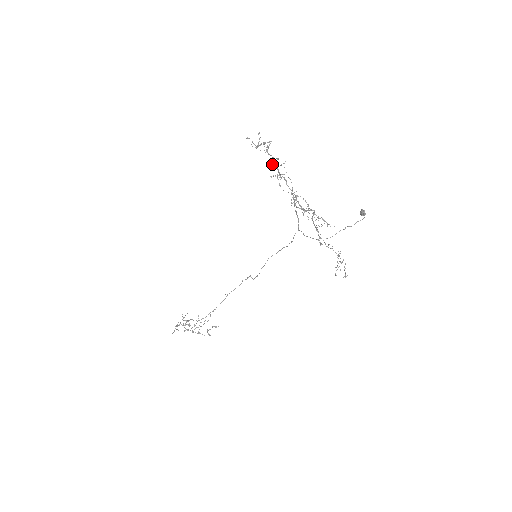
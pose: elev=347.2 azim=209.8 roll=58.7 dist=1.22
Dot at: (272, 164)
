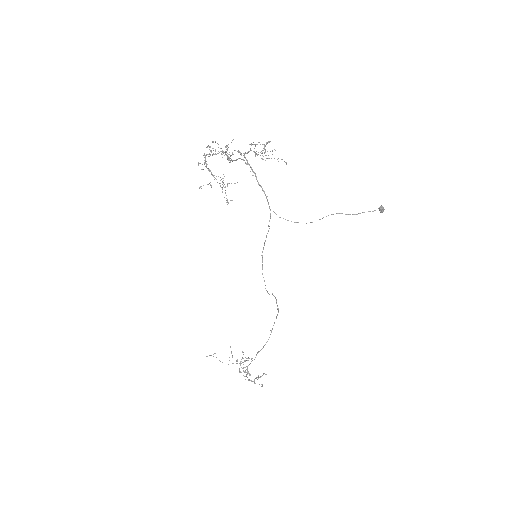
Dot at: (257, 154)
